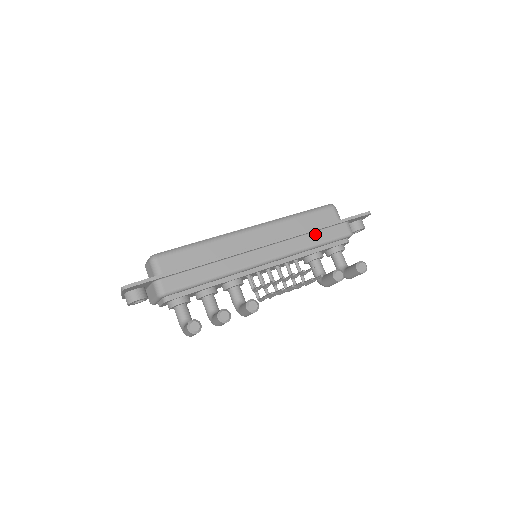
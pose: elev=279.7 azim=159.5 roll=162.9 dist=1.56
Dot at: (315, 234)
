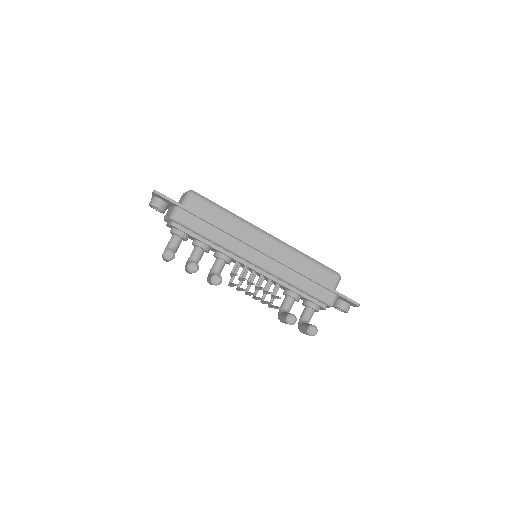
Dot at: (306, 280)
